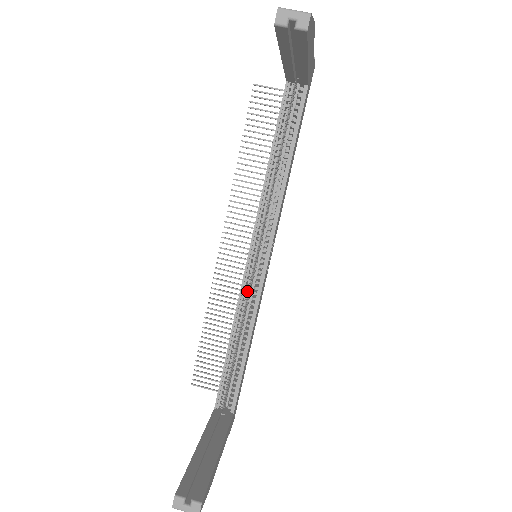
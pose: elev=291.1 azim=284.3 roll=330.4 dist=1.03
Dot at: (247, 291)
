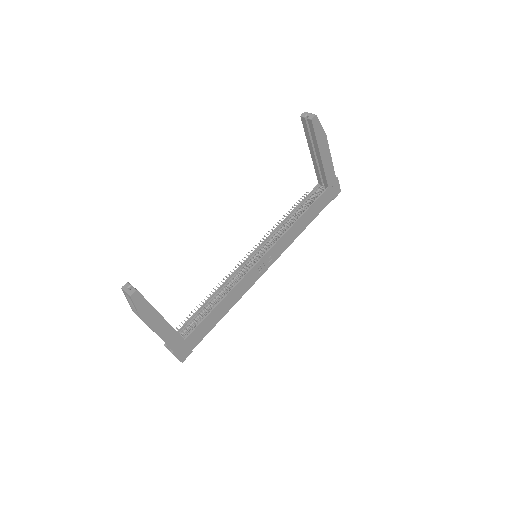
Dot at: (240, 272)
